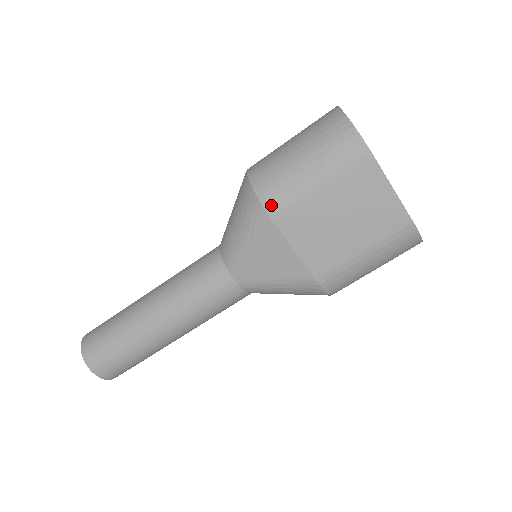
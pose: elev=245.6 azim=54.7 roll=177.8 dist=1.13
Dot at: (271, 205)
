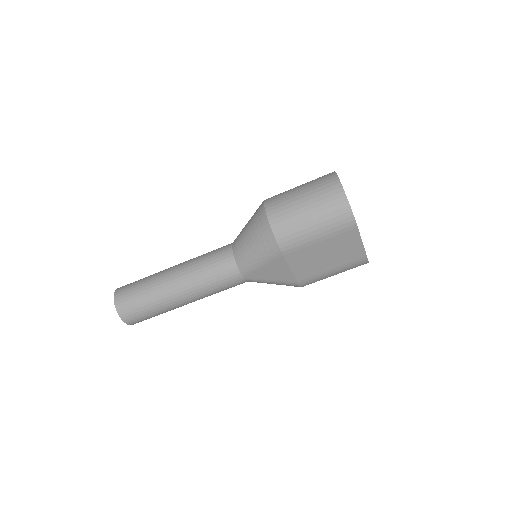
Dot at: (284, 246)
